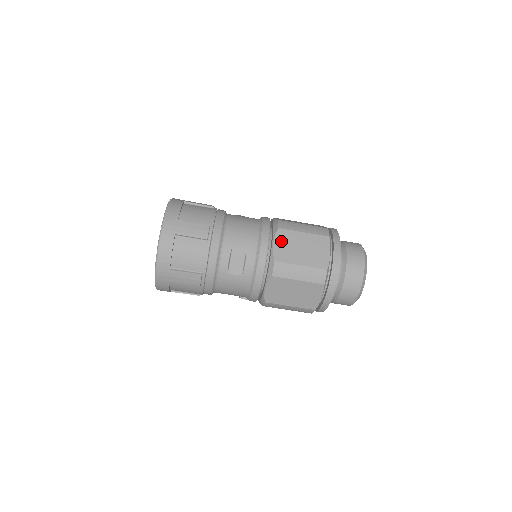
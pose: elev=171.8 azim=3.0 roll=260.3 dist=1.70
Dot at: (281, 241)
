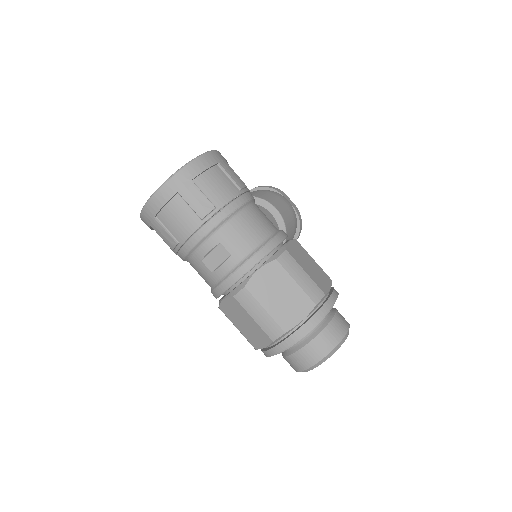
Dot at: (267, 273)
